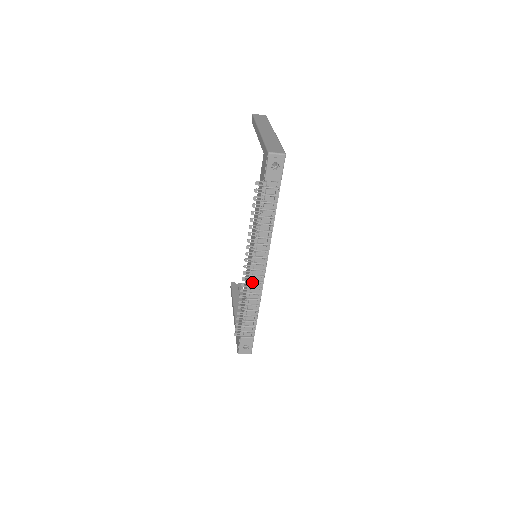
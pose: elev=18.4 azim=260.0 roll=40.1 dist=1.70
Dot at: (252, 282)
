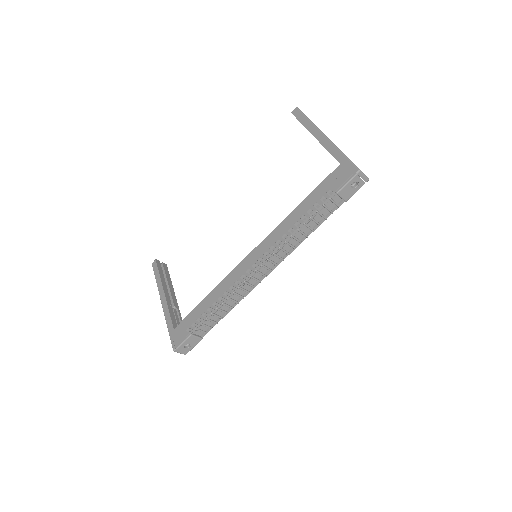
Dot at: (247, 283)
